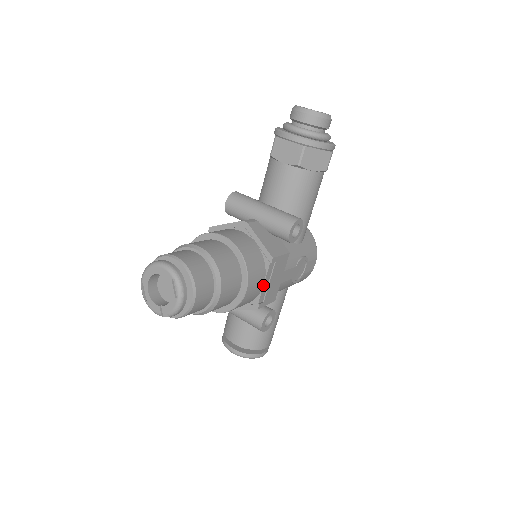
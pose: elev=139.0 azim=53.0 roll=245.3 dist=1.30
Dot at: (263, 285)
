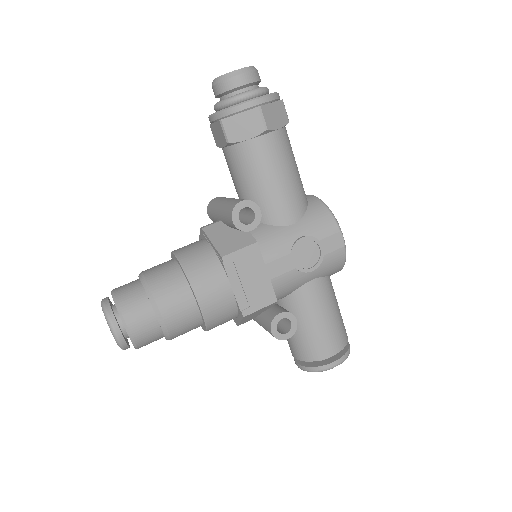
Dot at: (232, 289)
